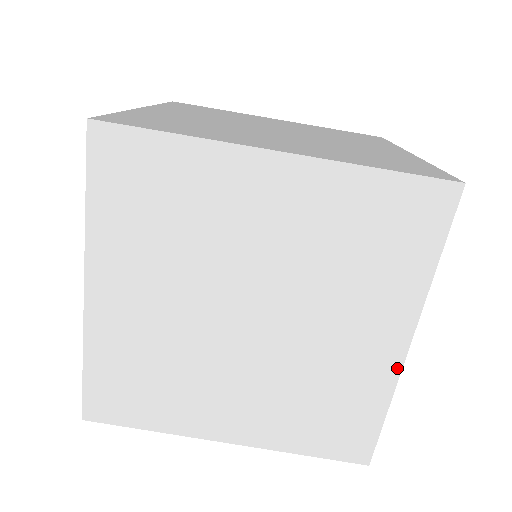
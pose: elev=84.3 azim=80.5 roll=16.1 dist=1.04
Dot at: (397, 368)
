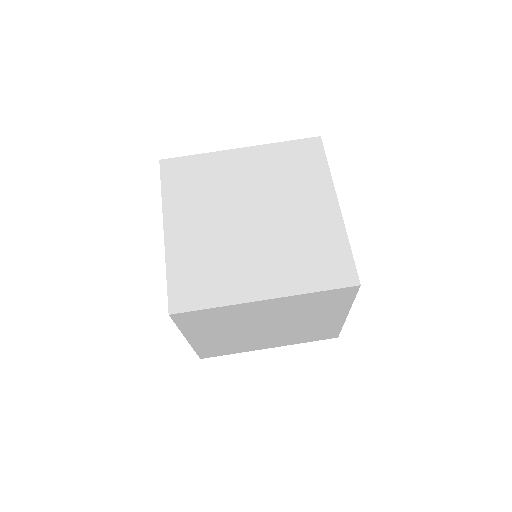
Dot at: (340, 219)
